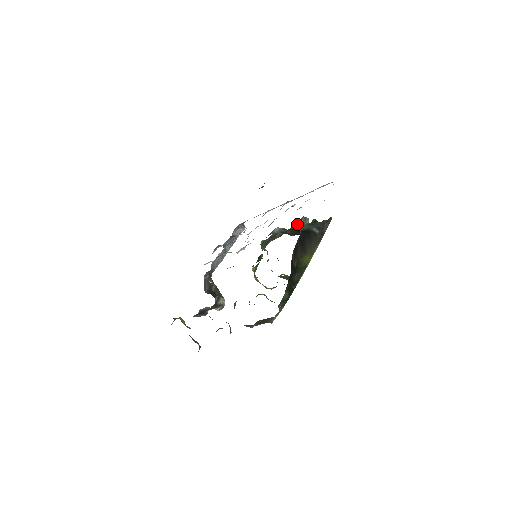
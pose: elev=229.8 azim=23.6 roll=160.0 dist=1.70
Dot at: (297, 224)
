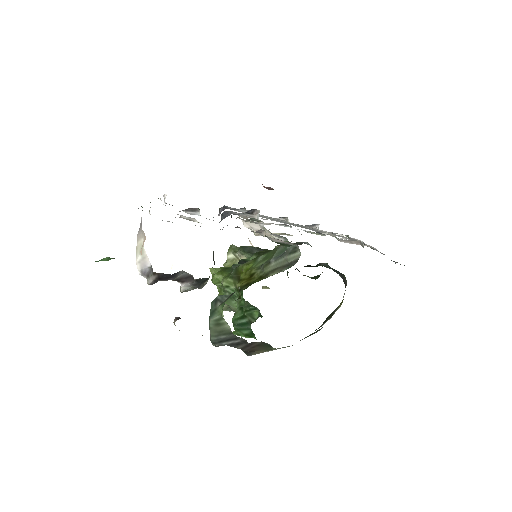
Dot at: occluded
